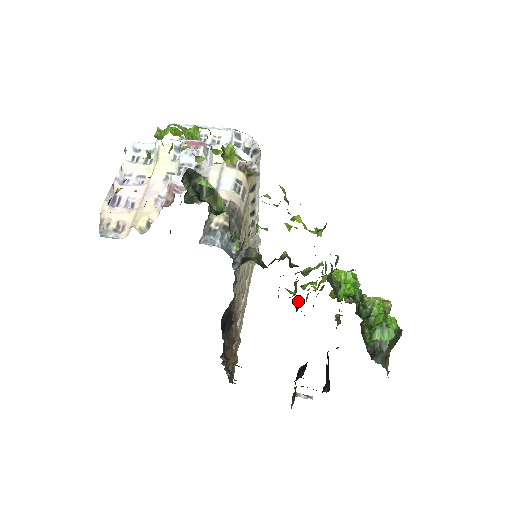
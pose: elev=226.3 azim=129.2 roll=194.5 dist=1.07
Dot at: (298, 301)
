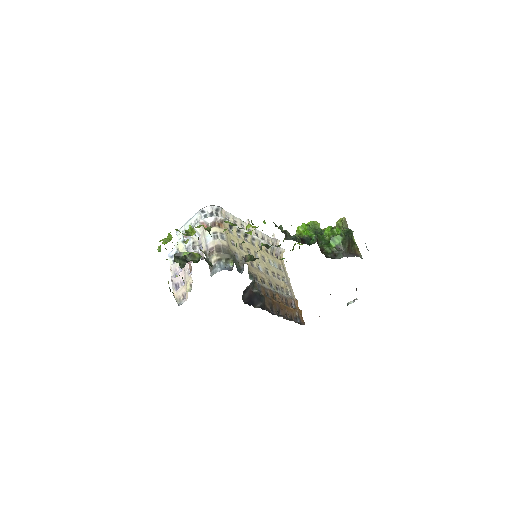
Dot at: occluded
